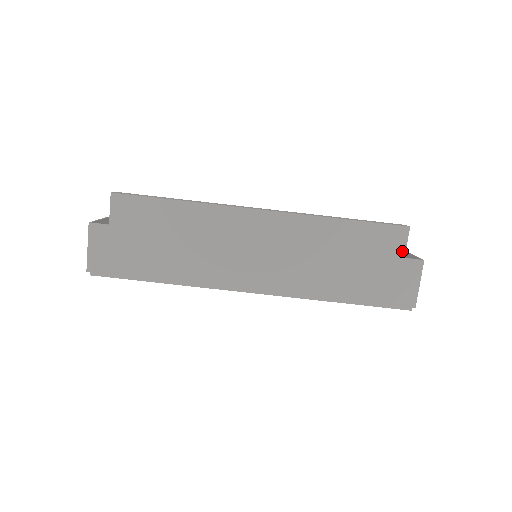
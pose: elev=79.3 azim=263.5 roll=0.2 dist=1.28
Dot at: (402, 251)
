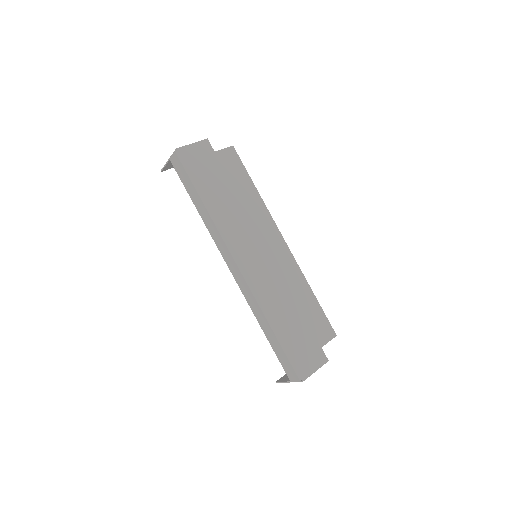
Dot at: (323, 342)
